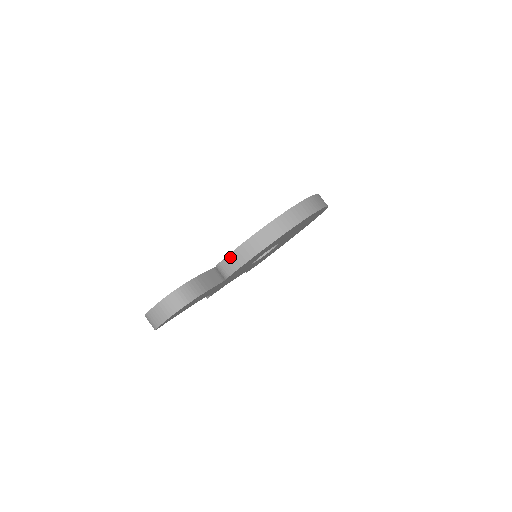
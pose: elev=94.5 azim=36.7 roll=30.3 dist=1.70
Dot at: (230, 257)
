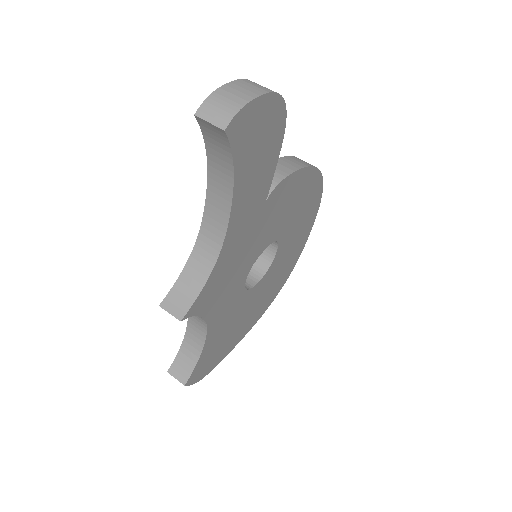
Dot at: occluded
